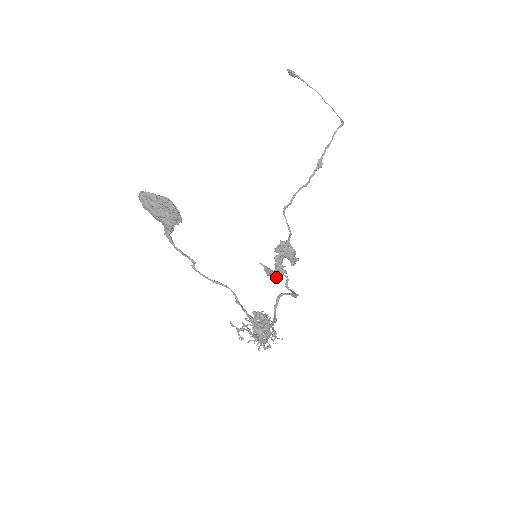
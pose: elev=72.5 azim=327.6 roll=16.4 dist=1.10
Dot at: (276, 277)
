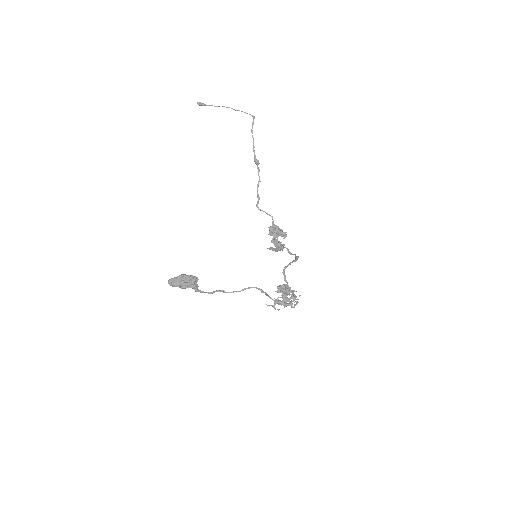
Dot at: (282, 250)
